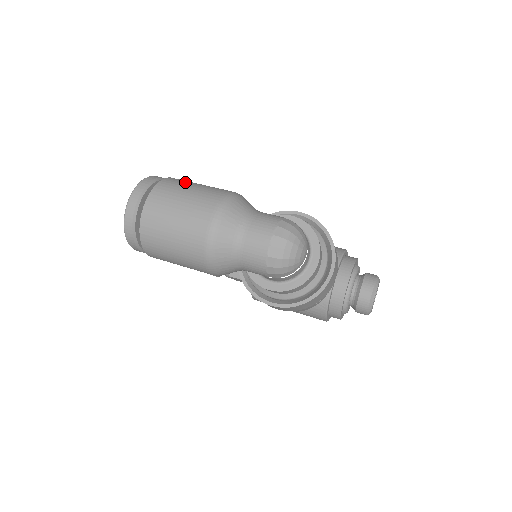
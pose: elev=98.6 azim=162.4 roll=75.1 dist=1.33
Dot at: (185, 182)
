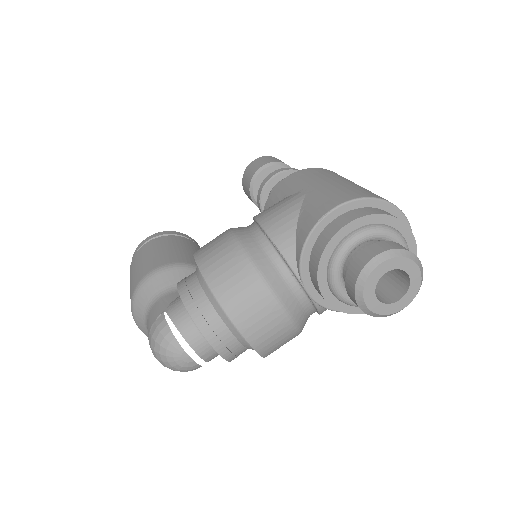
Dot at: (132, 268)
